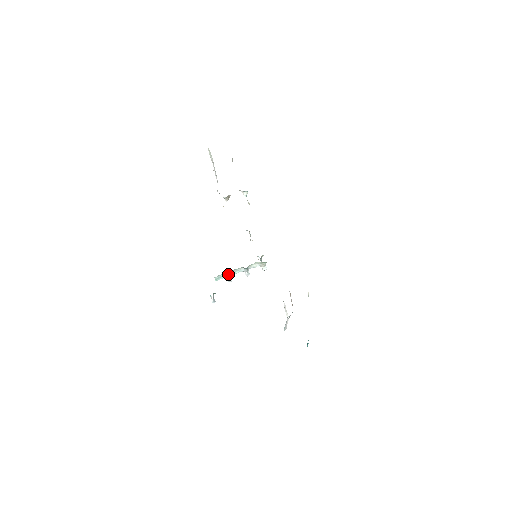
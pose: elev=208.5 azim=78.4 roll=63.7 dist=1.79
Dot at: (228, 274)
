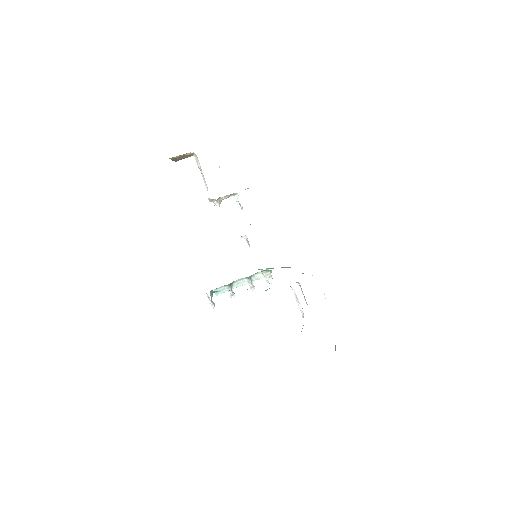
Dot at: (229, 285)
